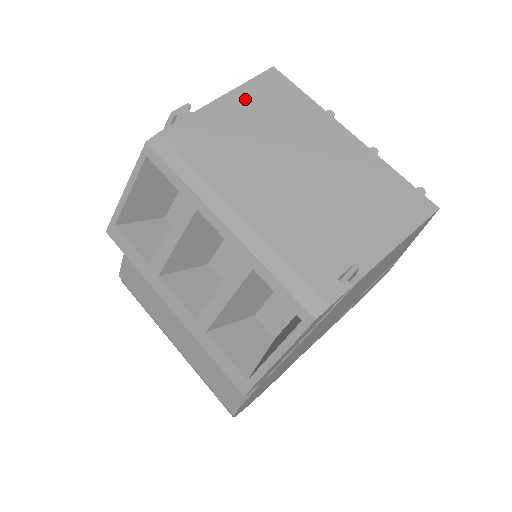
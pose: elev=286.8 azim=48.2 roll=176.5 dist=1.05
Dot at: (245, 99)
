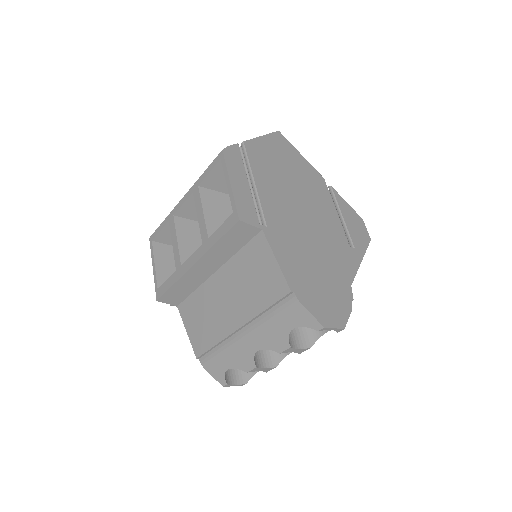
Dot at: occluded
